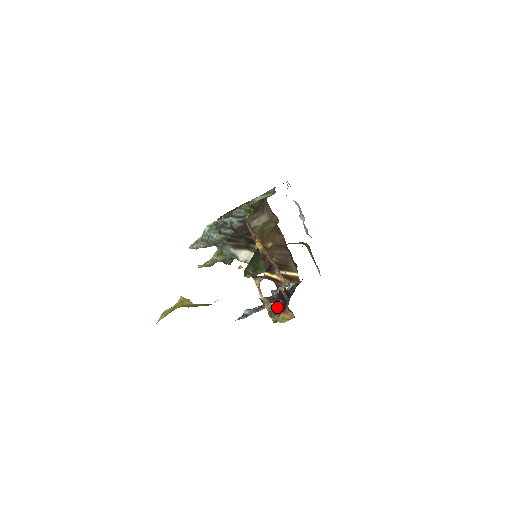
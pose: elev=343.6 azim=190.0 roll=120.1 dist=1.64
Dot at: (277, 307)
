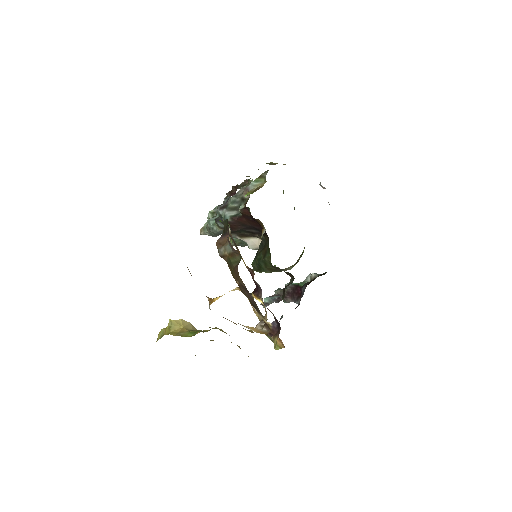
Dot at: (273, 327)
